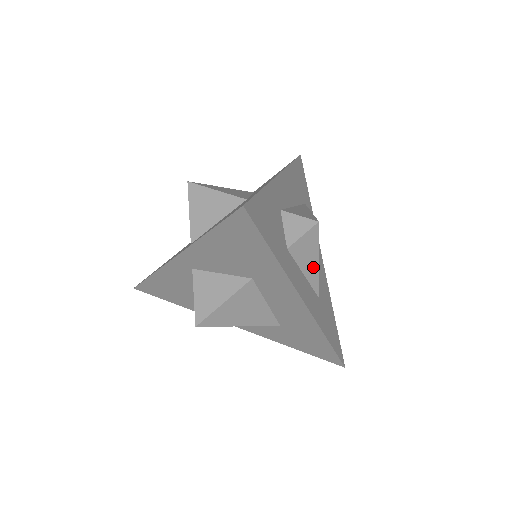
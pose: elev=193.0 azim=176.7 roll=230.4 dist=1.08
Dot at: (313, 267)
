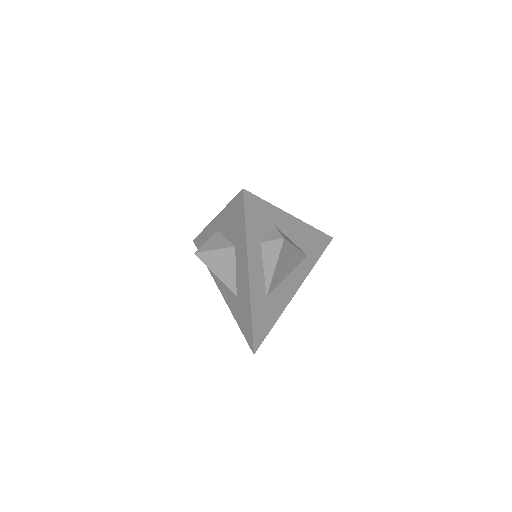
Dot at: (271, 268)
